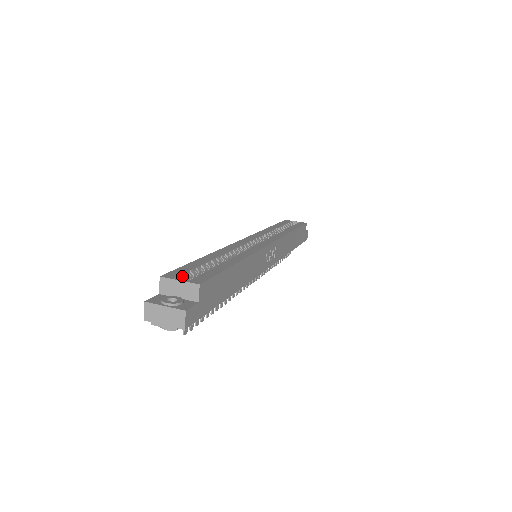
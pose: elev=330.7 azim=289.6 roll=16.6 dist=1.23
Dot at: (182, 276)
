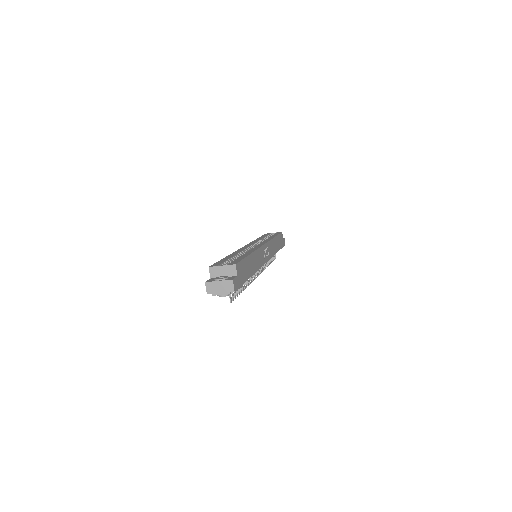
Dot at: occluded
